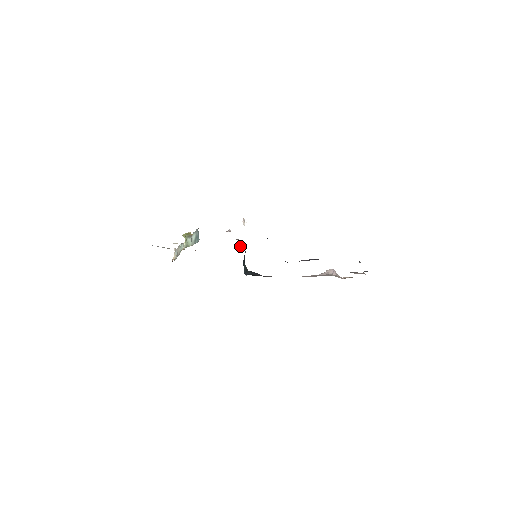
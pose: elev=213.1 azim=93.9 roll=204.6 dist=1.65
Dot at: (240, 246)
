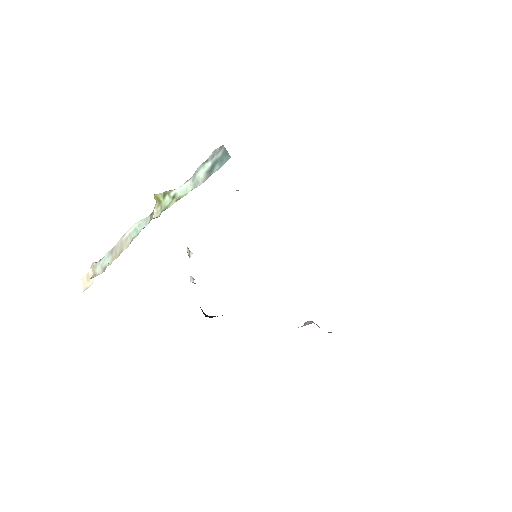
Dot at: occluded
